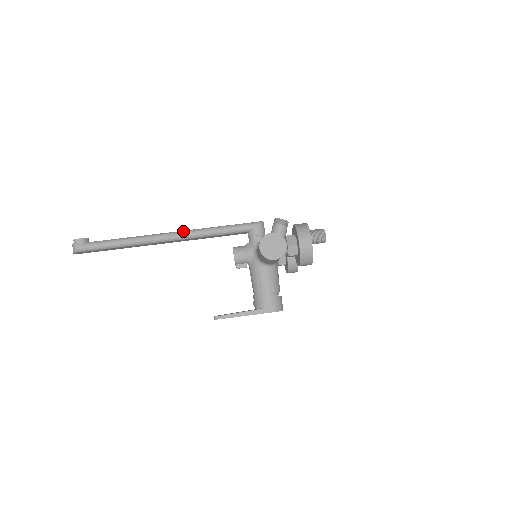
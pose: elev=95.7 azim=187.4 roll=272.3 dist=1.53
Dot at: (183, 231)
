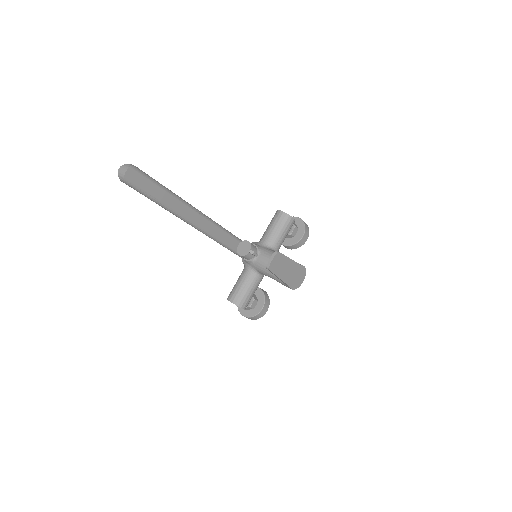
Dot at: occluded
